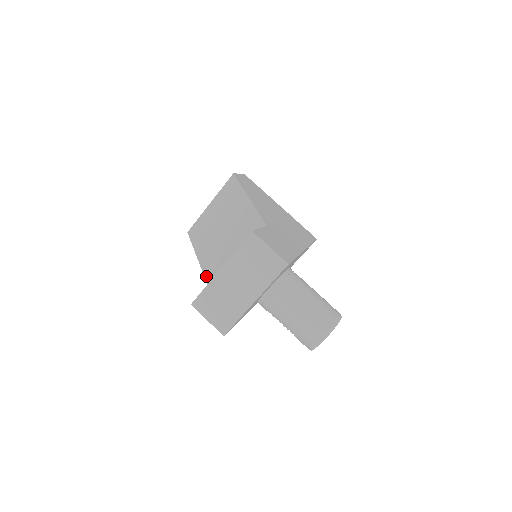
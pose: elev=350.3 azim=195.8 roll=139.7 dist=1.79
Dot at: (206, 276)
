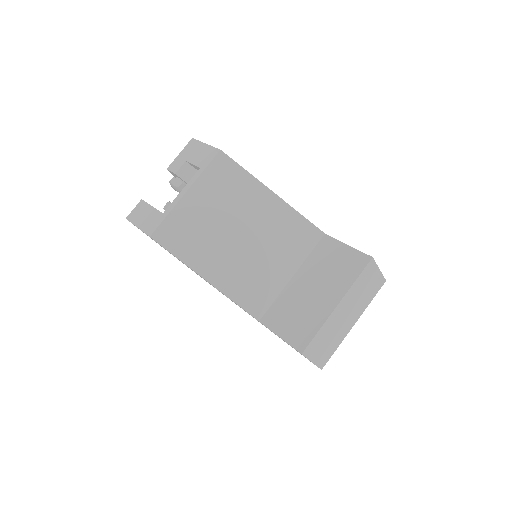
Dot at: (239, 302)
